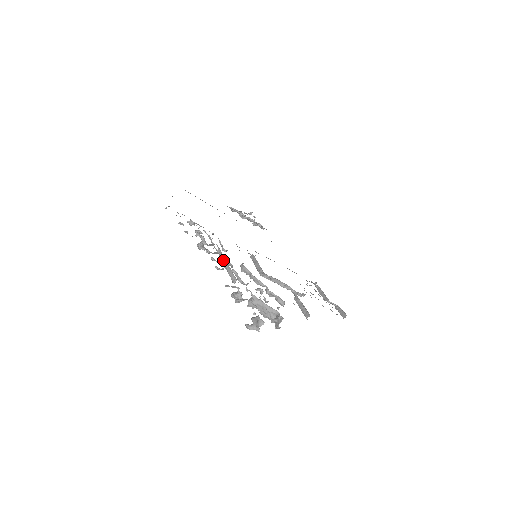
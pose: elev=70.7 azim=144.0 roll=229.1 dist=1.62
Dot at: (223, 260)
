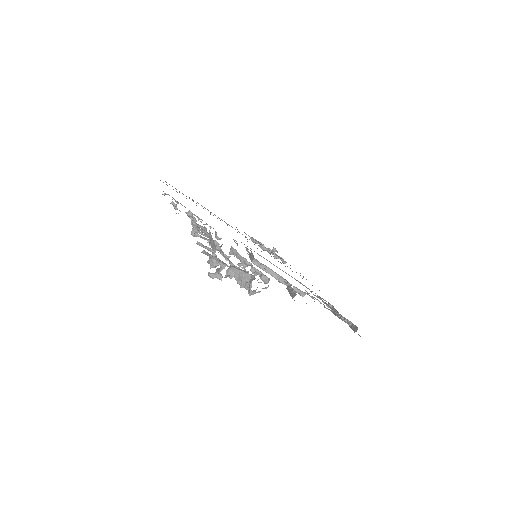
Dot at: (210, 239)
